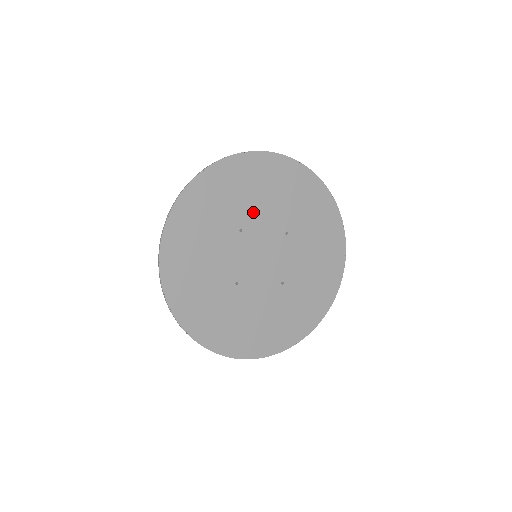
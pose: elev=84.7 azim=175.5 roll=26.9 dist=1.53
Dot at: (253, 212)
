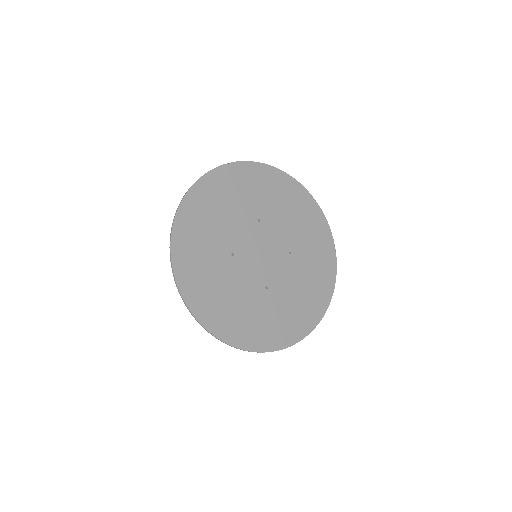
Dot at: (274, 217)
